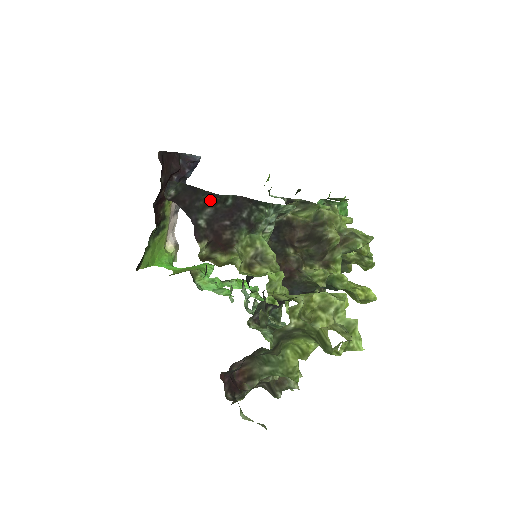
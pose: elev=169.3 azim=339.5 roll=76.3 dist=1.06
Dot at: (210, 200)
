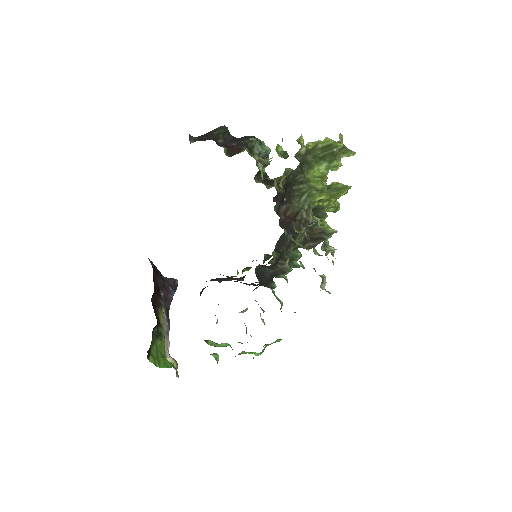
Dot at: (219, 134)
